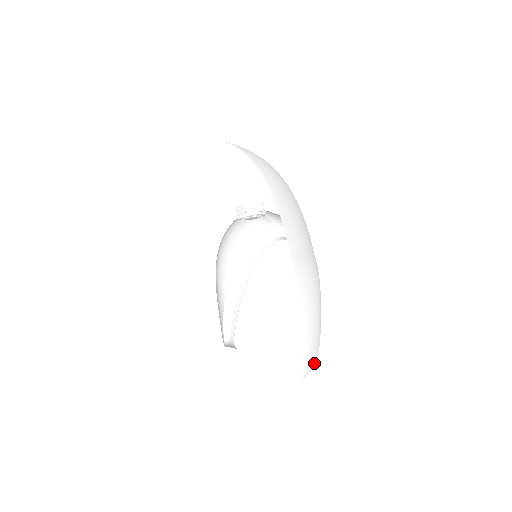
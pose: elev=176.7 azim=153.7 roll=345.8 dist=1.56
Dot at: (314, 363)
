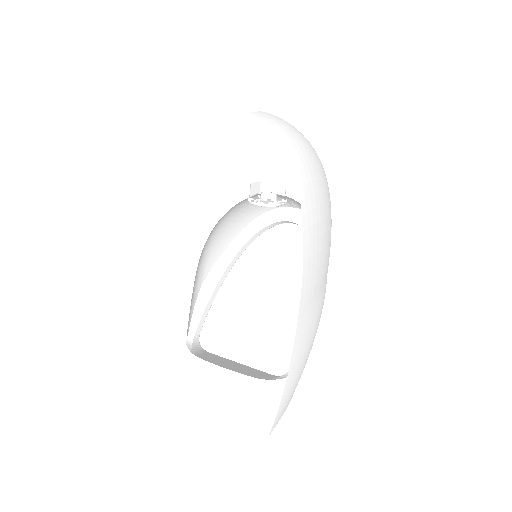
Dot at: occluded
